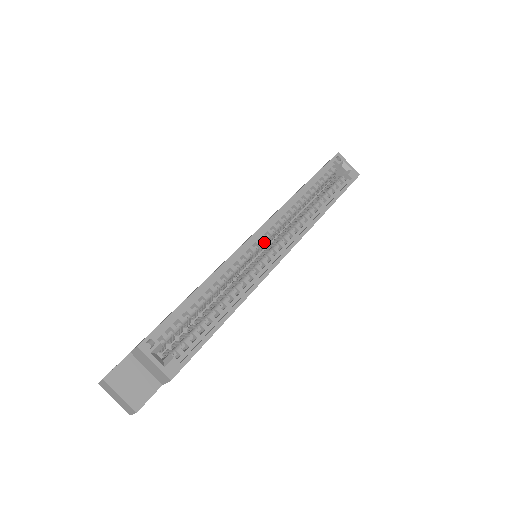
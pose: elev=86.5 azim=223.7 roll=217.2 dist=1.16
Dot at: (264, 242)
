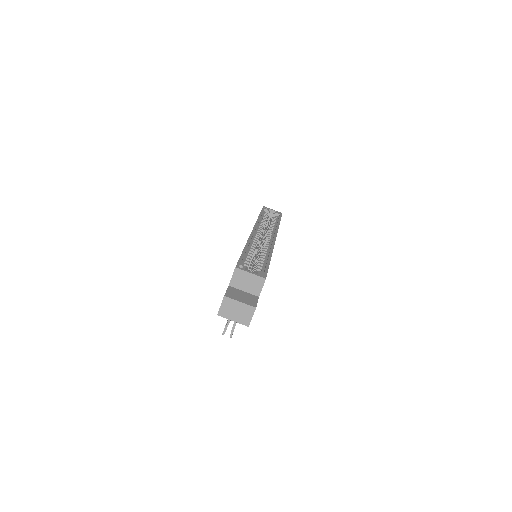
Dot at: (259, 237)
